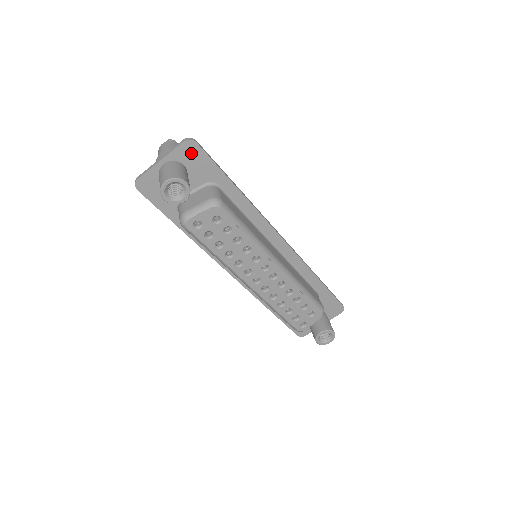
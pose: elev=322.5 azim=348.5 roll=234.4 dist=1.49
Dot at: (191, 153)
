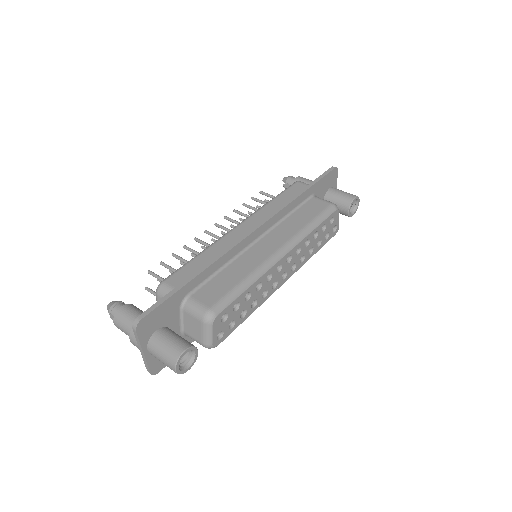
Dot at: (149, 324)
